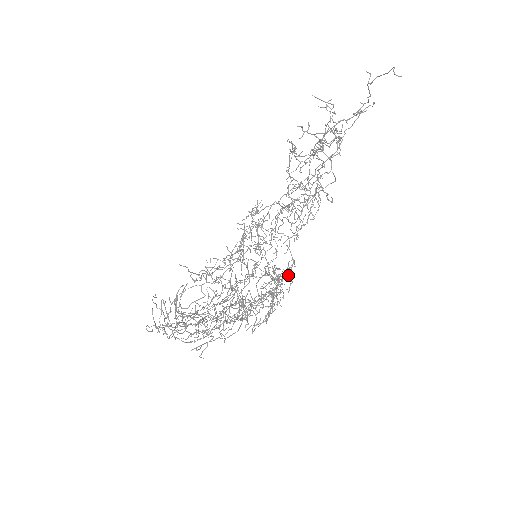
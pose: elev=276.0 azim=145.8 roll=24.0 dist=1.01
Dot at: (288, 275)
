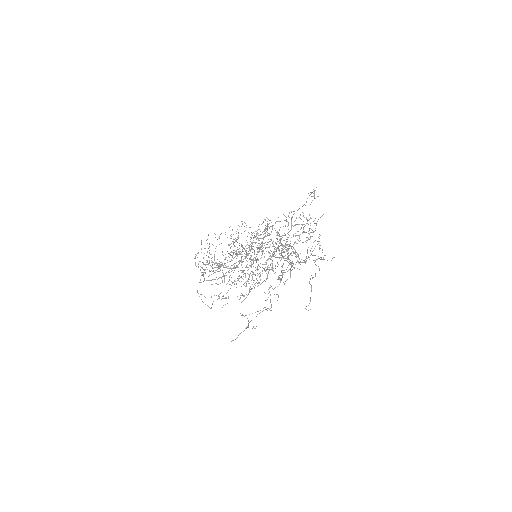
Dot at: occluded
